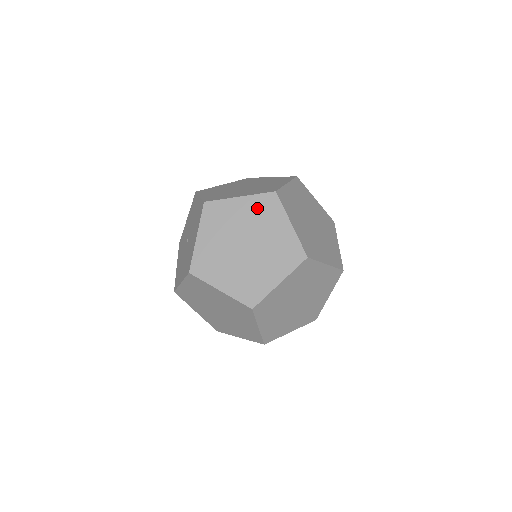
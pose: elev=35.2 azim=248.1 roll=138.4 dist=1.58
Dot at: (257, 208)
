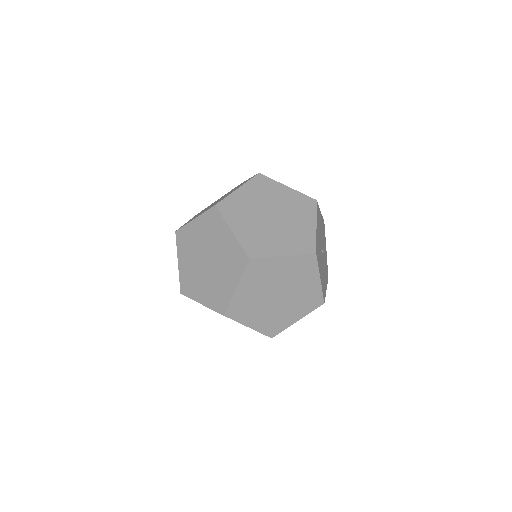
Dot at: (207, 225)
